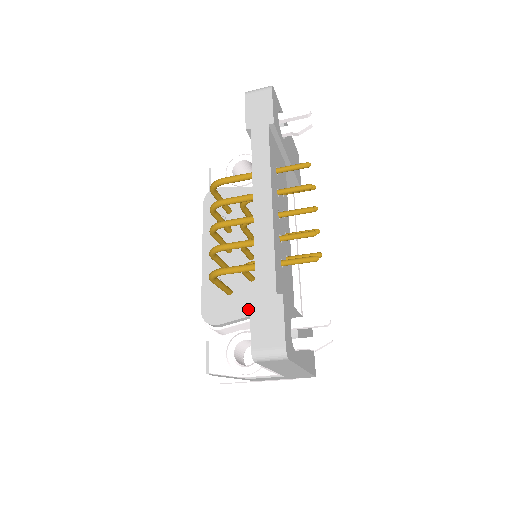
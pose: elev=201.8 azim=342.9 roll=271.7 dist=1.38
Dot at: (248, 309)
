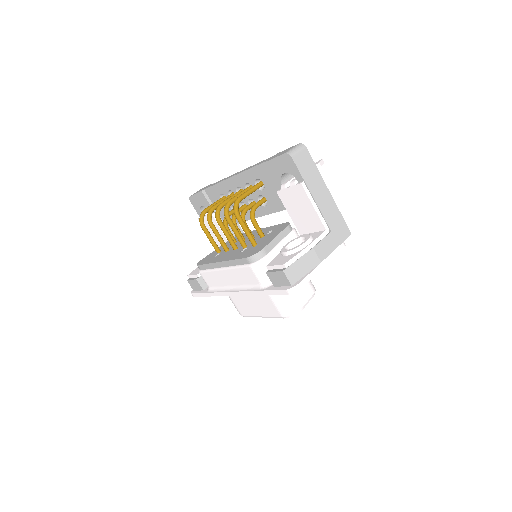
Dot at: (274, 235)
